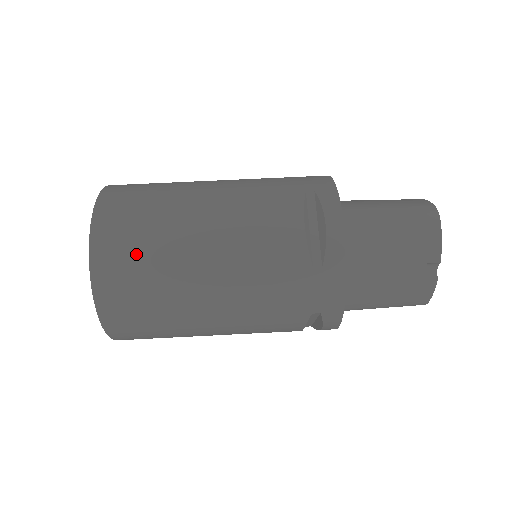
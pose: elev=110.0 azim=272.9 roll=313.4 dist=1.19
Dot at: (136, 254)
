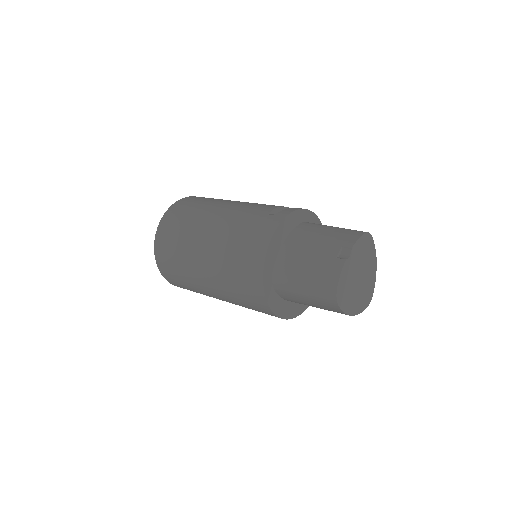
Dot at: (201, 200)
